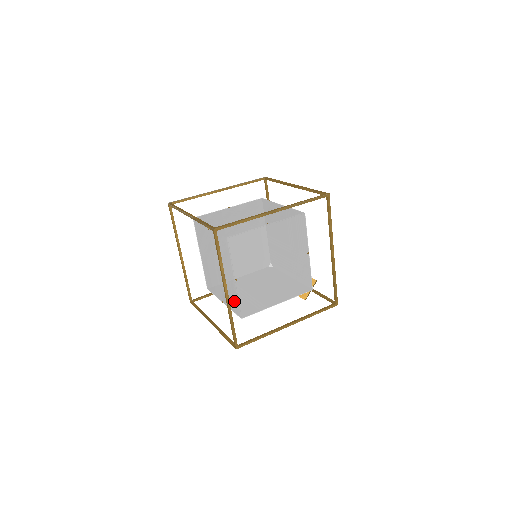
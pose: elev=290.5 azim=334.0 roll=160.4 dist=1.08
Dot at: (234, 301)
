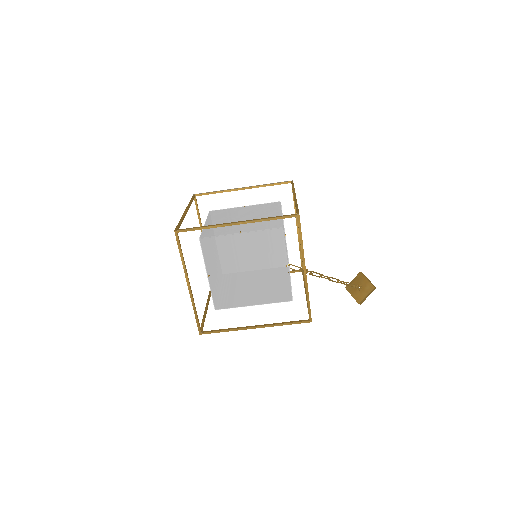
Dot at: occluded
